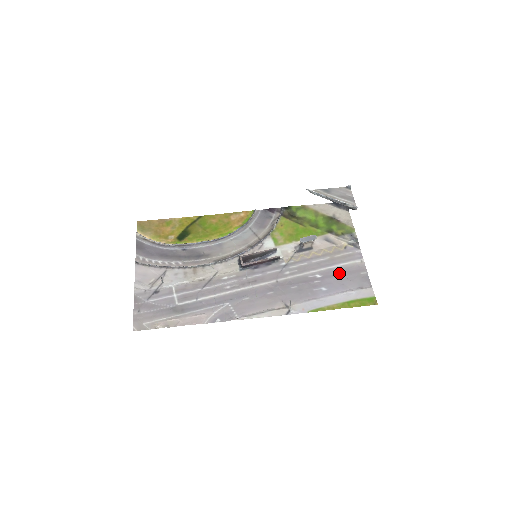
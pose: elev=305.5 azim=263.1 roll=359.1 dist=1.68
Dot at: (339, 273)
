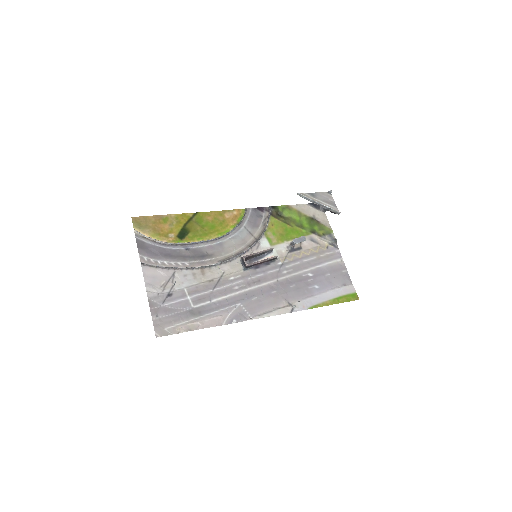
Dot at: (326, 272)
